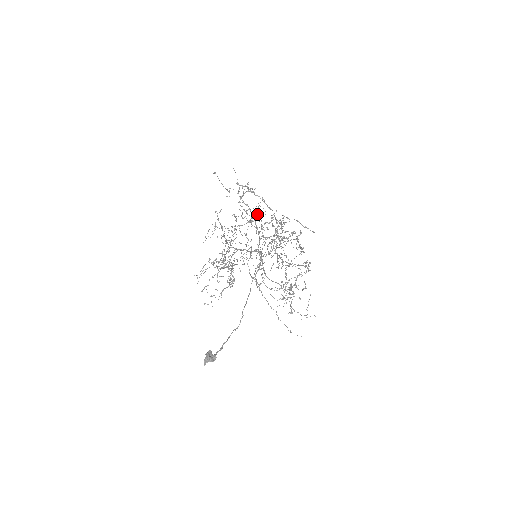
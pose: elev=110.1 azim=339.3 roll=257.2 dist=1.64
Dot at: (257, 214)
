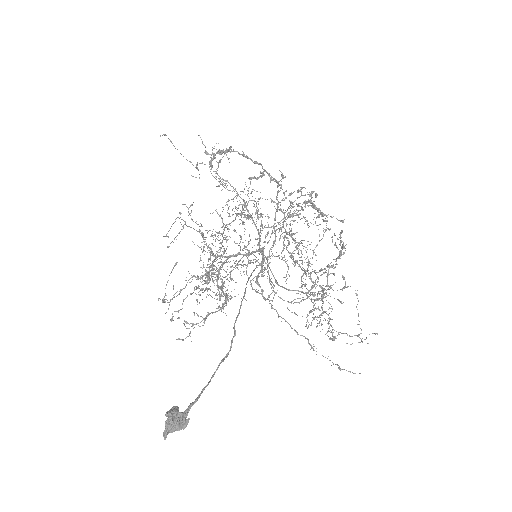
Dot at: occluded
